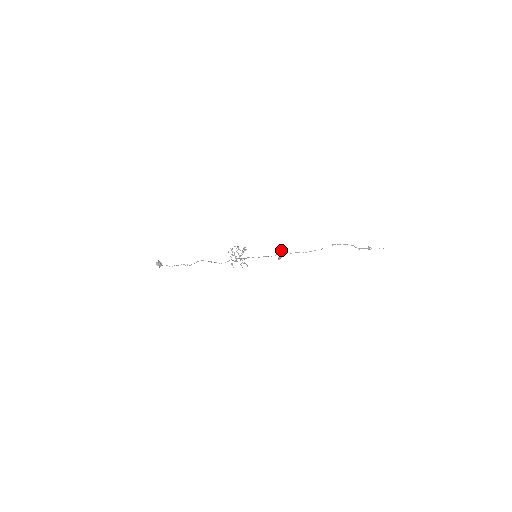
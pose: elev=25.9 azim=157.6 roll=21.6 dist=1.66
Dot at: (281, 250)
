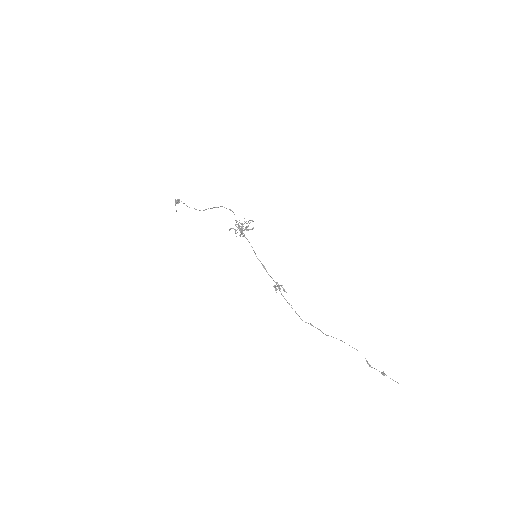
Dot at: (283, 288)
